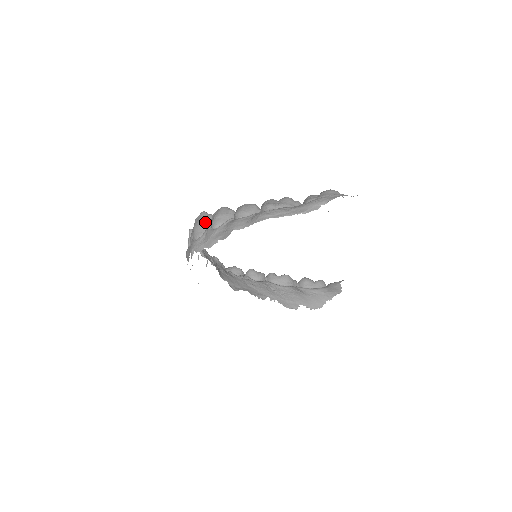
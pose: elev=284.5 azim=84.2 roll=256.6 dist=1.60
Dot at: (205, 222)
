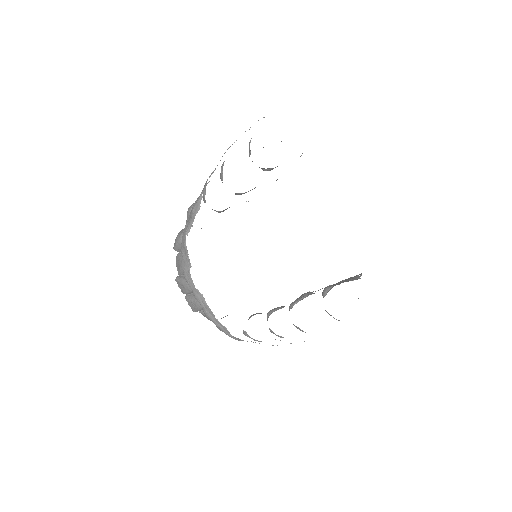
Dot at: occluded
